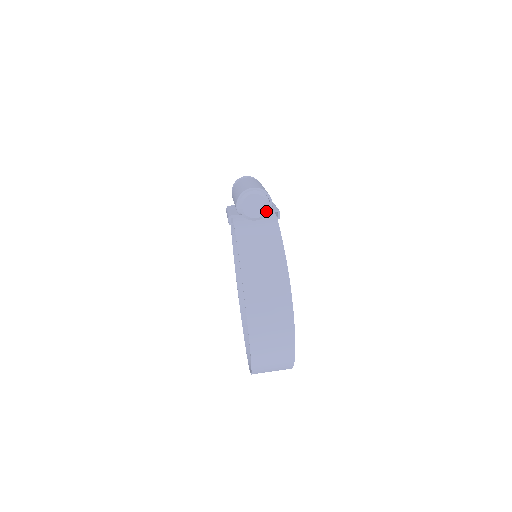
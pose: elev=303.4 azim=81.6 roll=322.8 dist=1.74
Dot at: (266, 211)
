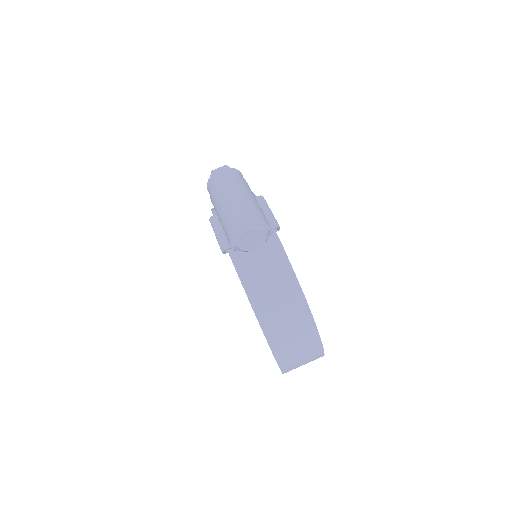
Dot at: (266, 239)
